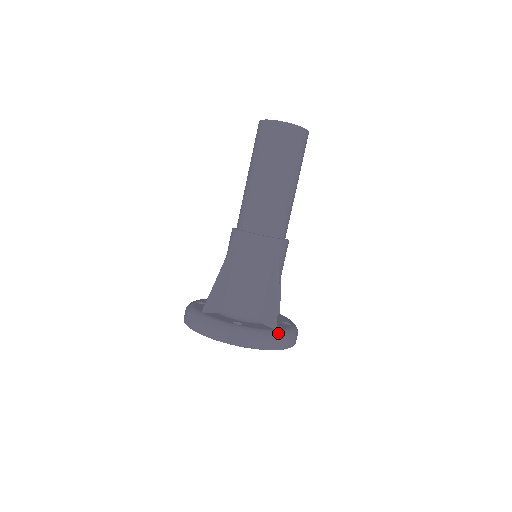
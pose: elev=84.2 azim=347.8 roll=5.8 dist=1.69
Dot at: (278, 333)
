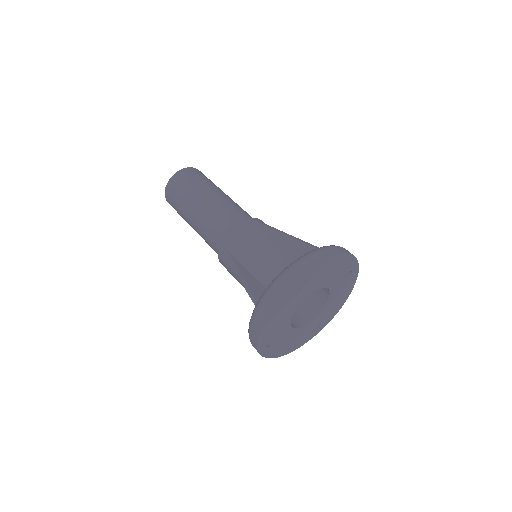
Dot at: occluded
